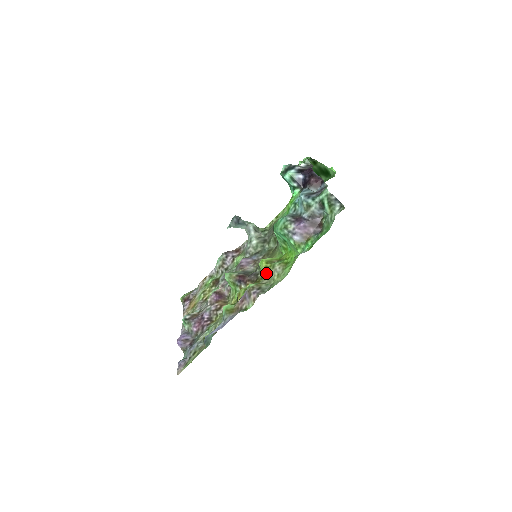
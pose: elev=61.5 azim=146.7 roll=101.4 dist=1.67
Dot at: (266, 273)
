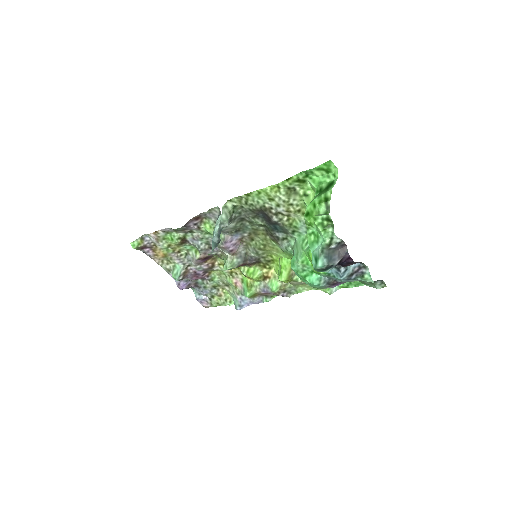
Dot at: occluded
